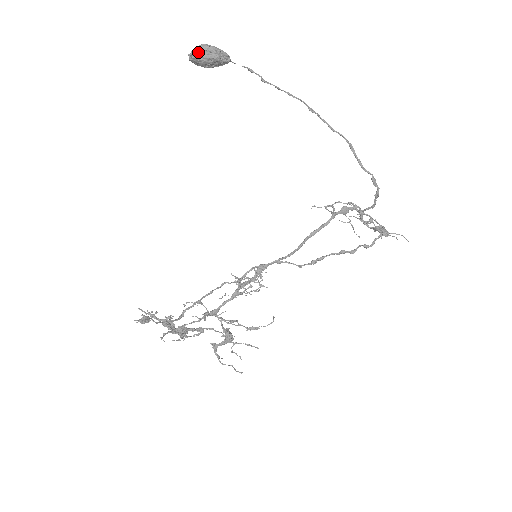
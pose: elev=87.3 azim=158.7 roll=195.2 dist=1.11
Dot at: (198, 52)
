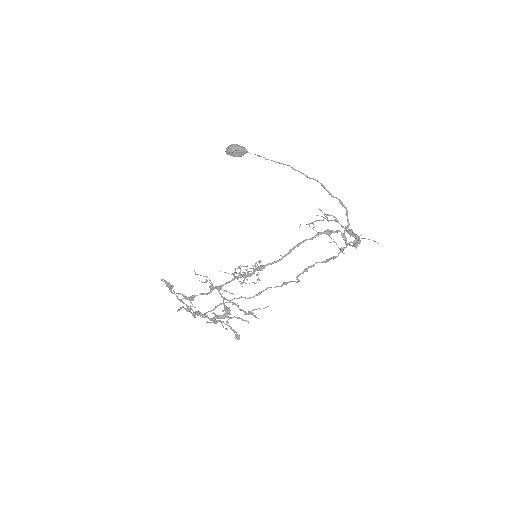
Dot at: (229, 146)
